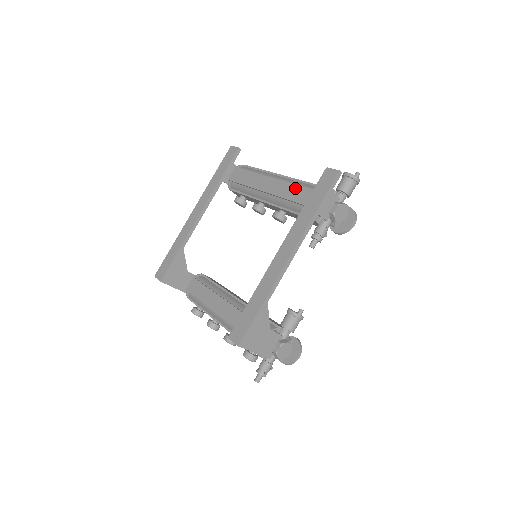
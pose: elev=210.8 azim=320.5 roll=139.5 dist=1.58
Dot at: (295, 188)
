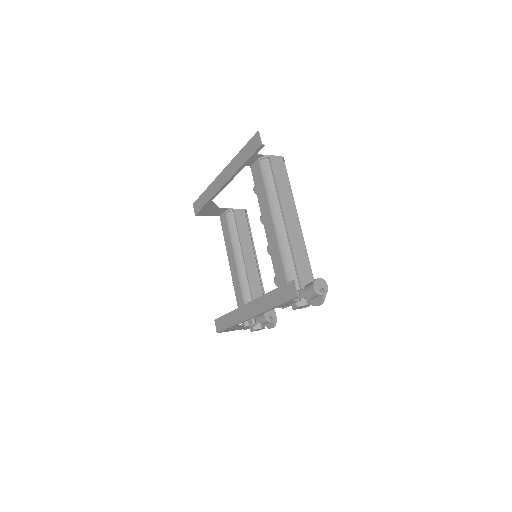
Dot at: (278, 257)
